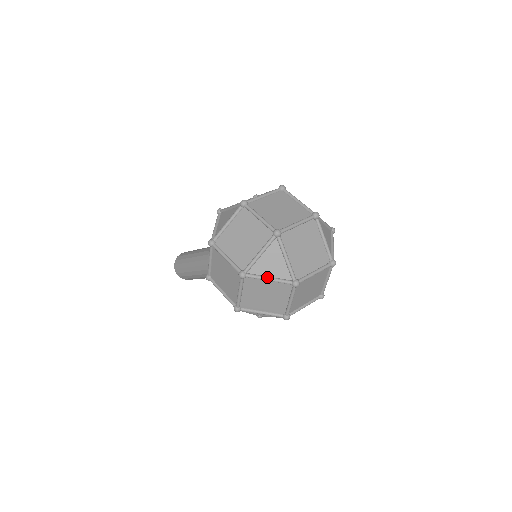
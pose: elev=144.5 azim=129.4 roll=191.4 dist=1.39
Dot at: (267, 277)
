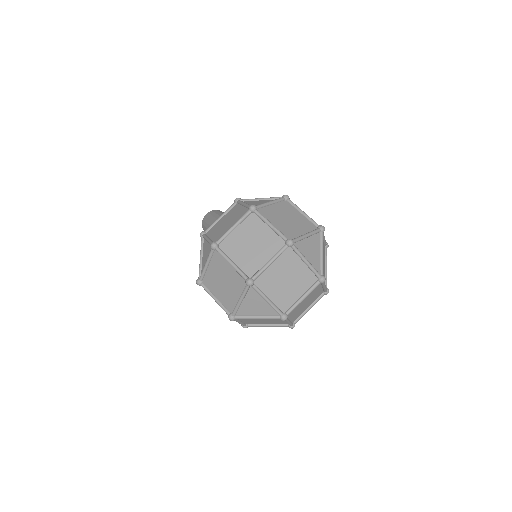
Dot at: (255, 316)
